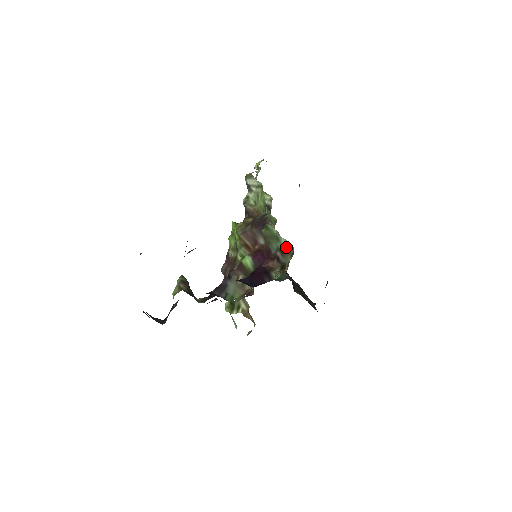
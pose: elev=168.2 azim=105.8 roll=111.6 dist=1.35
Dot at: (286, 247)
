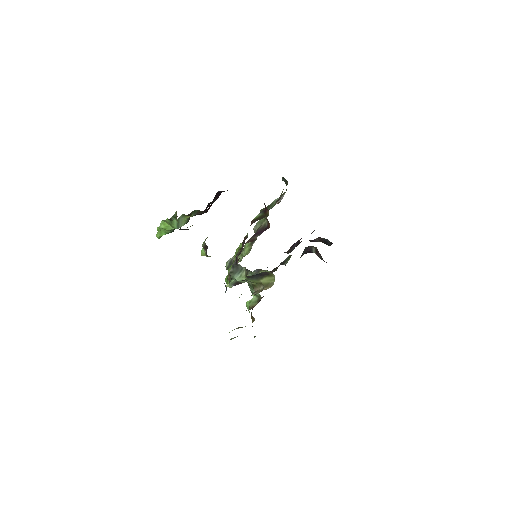
Dot at: occluded
